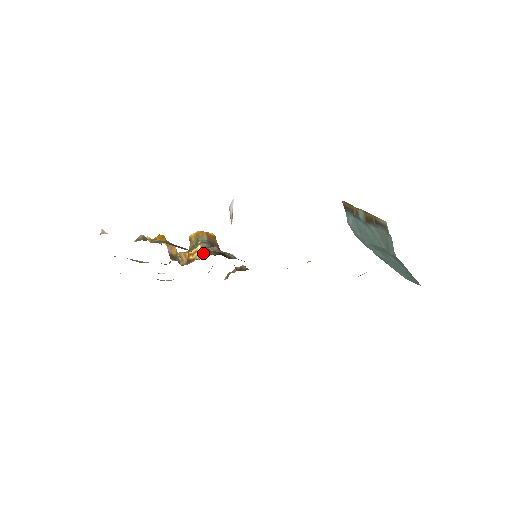
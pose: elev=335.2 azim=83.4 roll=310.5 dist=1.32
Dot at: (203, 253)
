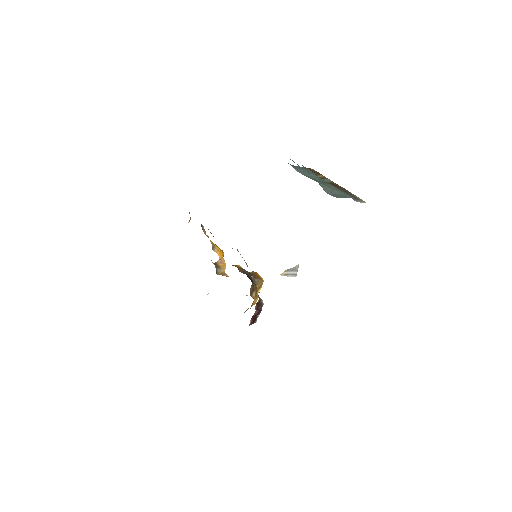
Dot at: occluded
